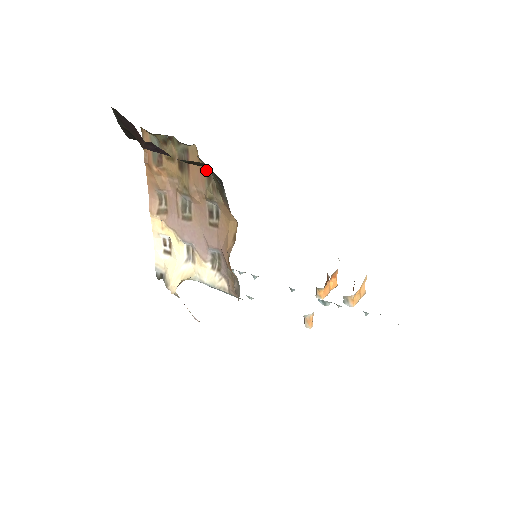
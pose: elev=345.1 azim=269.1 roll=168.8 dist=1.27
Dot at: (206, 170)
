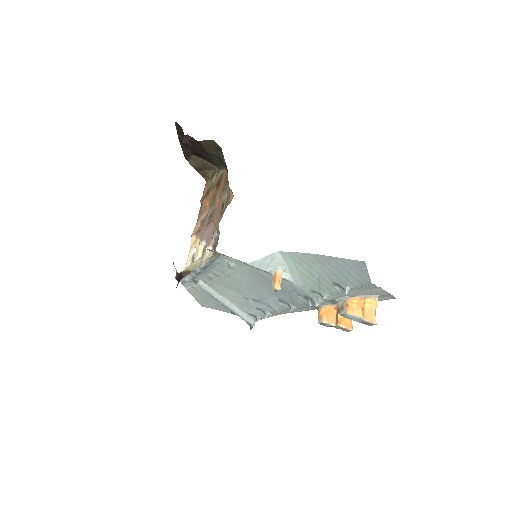
Dot at: occluded
